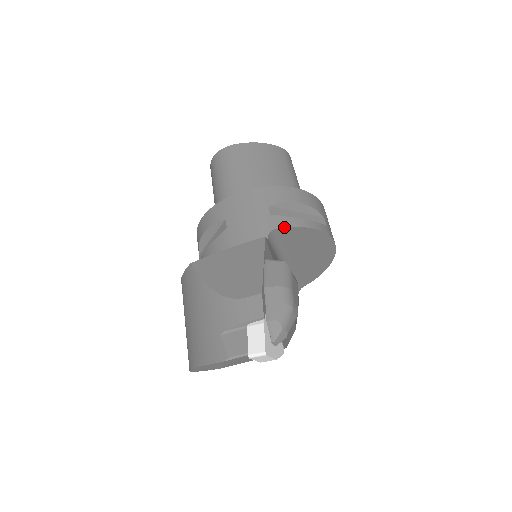
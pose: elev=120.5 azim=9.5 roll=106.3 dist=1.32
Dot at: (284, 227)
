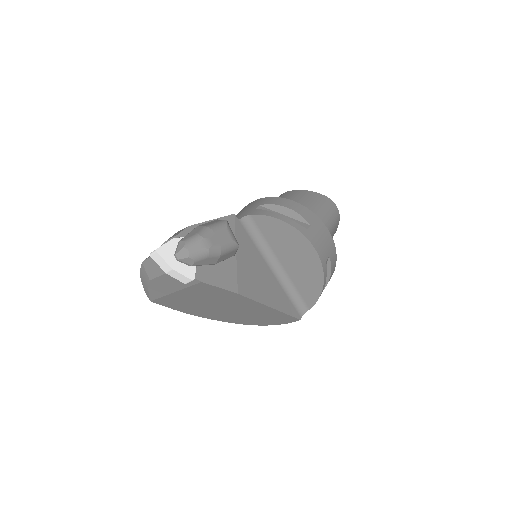
Dot at: (257, 214)
